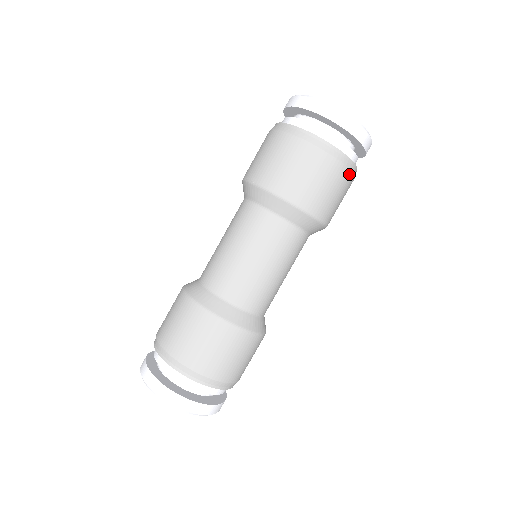
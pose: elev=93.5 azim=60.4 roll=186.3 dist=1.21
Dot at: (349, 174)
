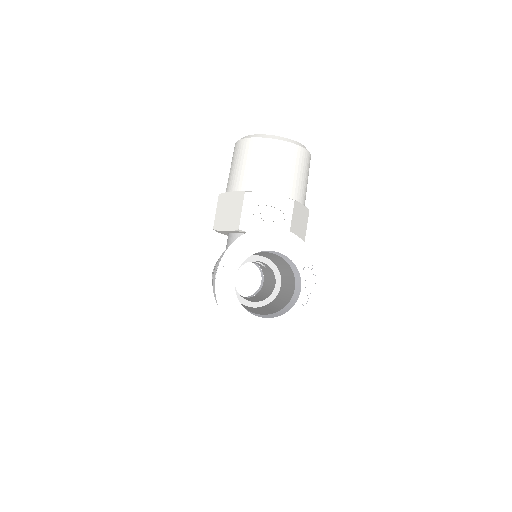
Dot at: occluded
